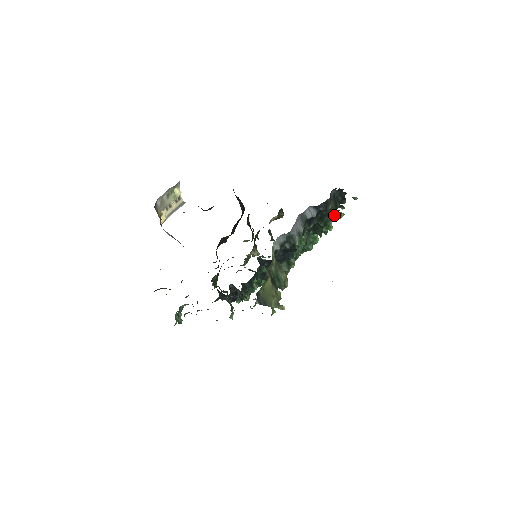
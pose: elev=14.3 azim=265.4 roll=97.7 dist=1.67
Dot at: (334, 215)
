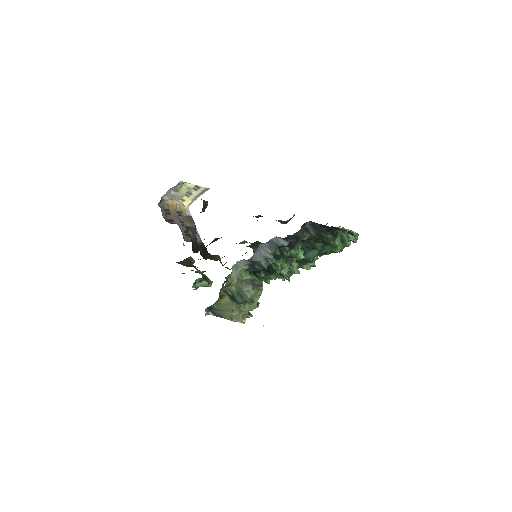
Dot at: occluded
